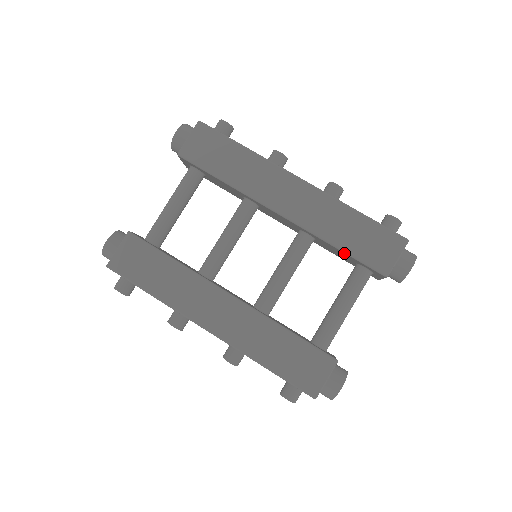
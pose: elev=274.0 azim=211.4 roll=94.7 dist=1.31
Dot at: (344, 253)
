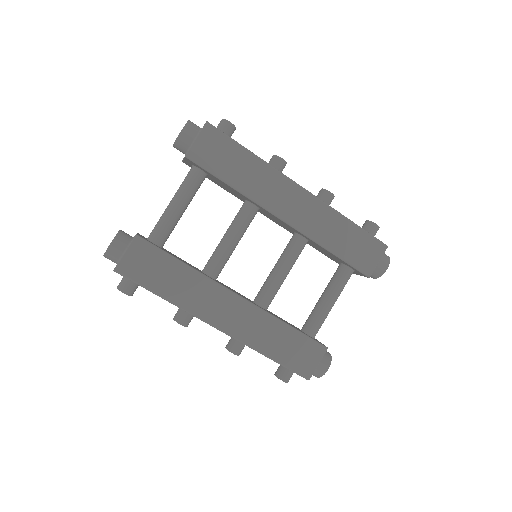
Dot at: (336, 257)
